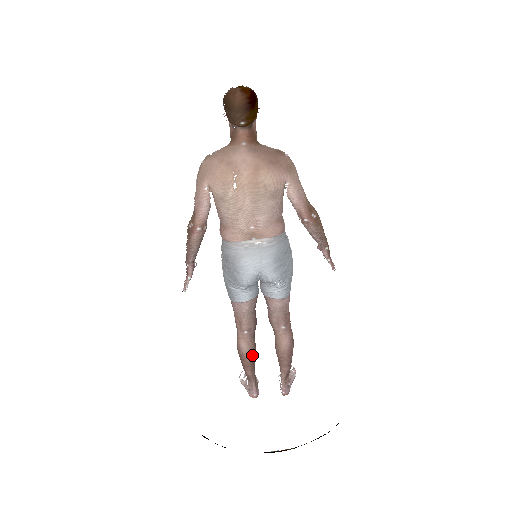
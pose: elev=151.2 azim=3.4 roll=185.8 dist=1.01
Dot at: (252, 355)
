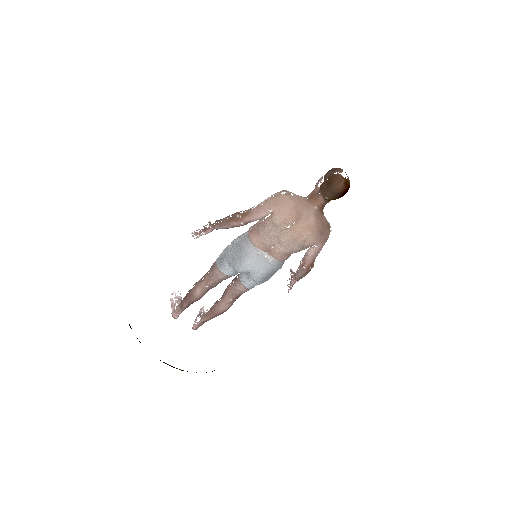
Dot at: (198, 299)
